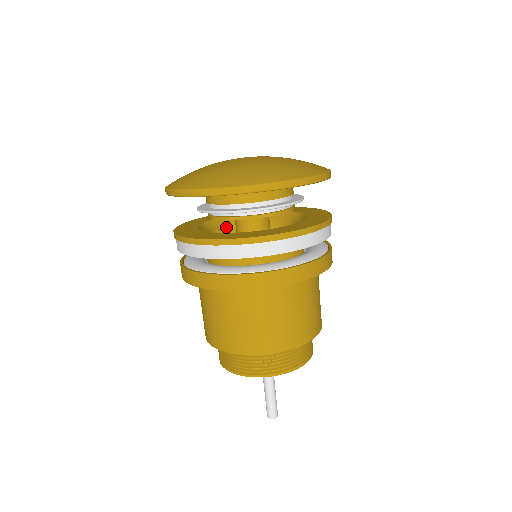
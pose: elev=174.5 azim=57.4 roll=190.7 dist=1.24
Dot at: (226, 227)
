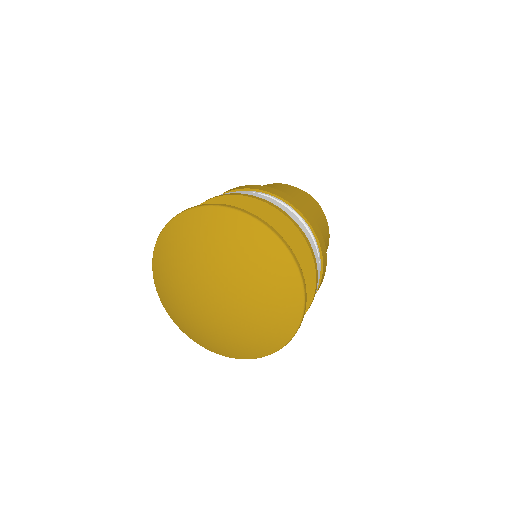
Dot at: occluded
